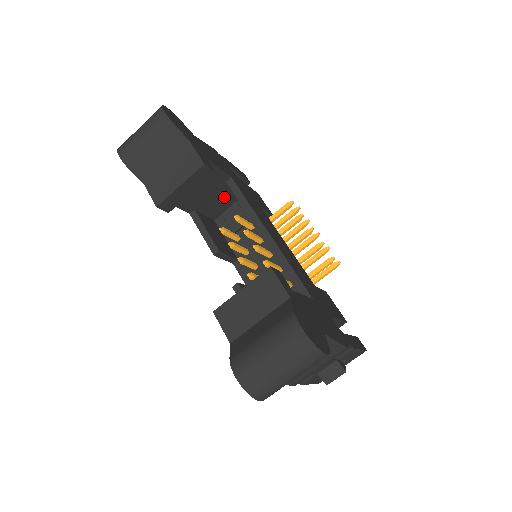
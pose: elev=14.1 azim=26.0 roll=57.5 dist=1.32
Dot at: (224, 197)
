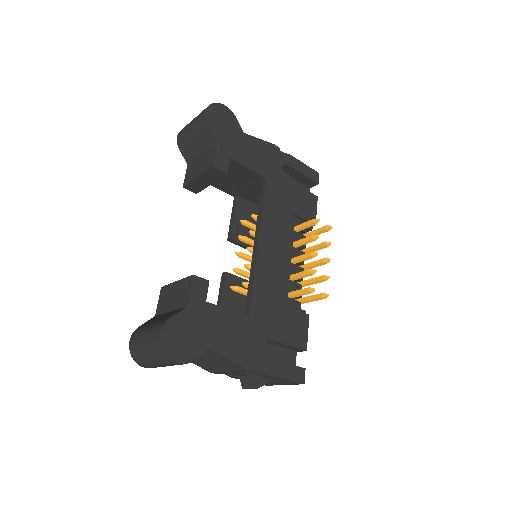
Dot at: occluded
